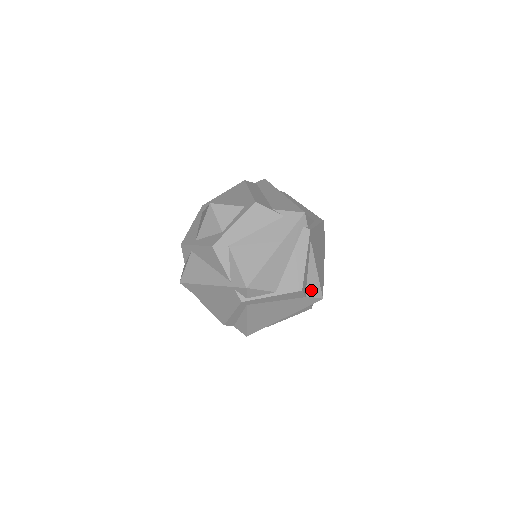
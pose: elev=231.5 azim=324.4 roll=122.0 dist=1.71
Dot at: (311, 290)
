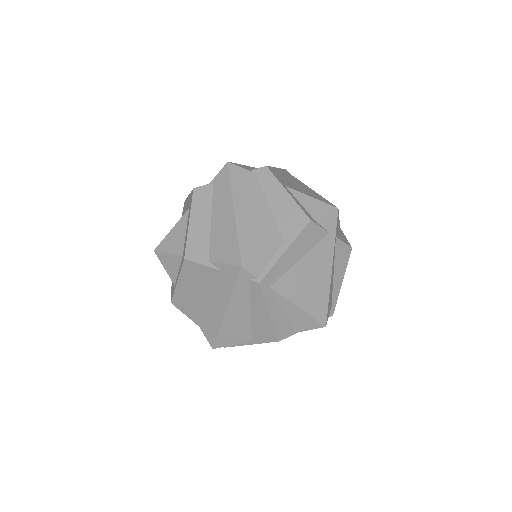
Dot at: (302, 325)
